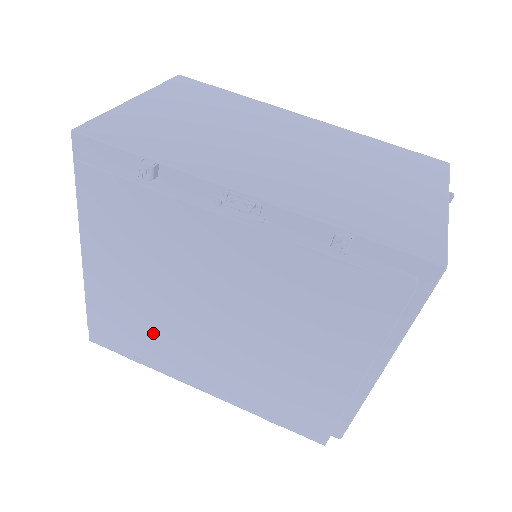
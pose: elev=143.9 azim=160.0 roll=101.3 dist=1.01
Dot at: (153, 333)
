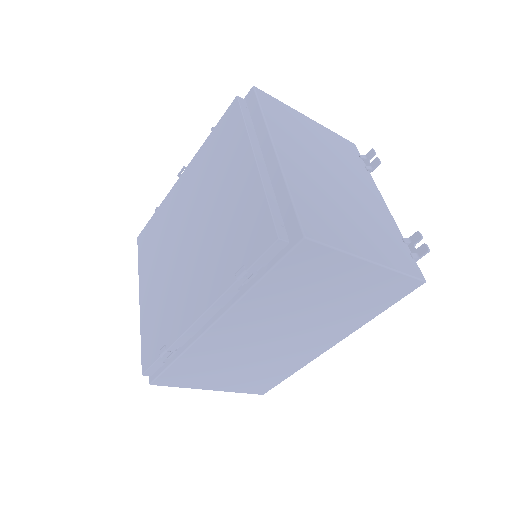
Dot at: (168, 302)
